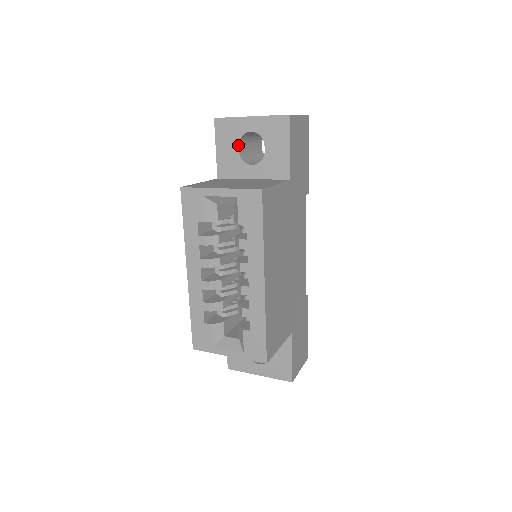
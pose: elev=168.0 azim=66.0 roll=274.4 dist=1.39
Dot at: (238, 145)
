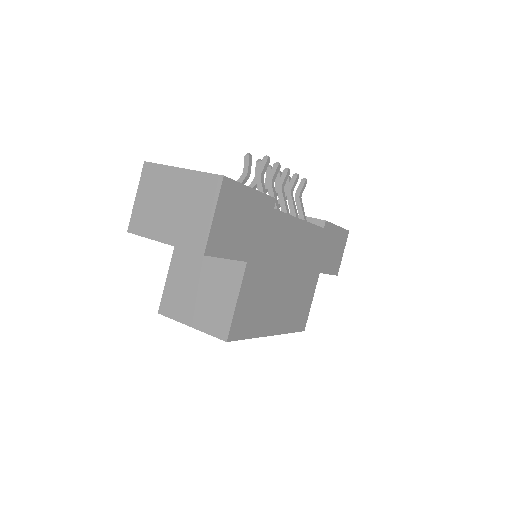
Dot at: occluded
